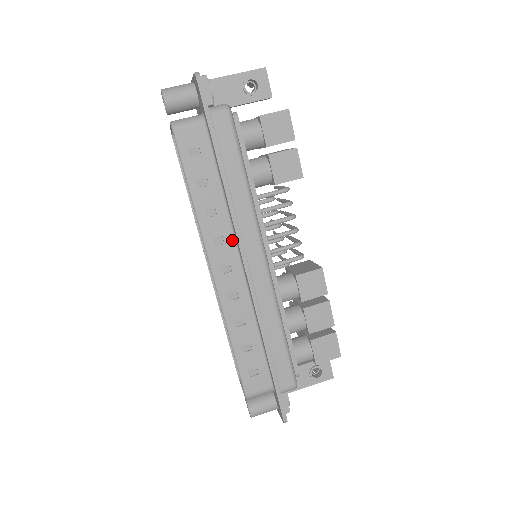
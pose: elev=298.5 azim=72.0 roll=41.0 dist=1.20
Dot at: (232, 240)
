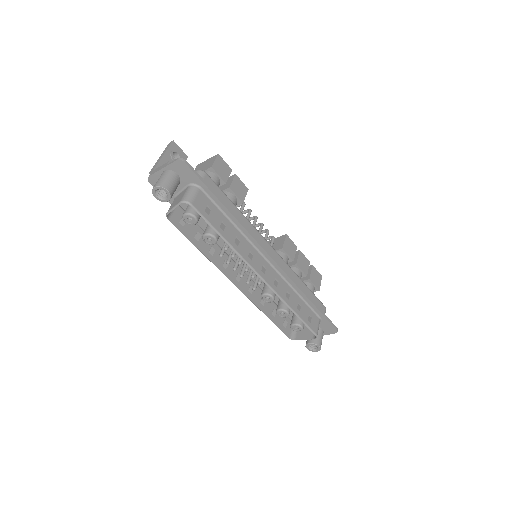
Dot at: (254, 250)
